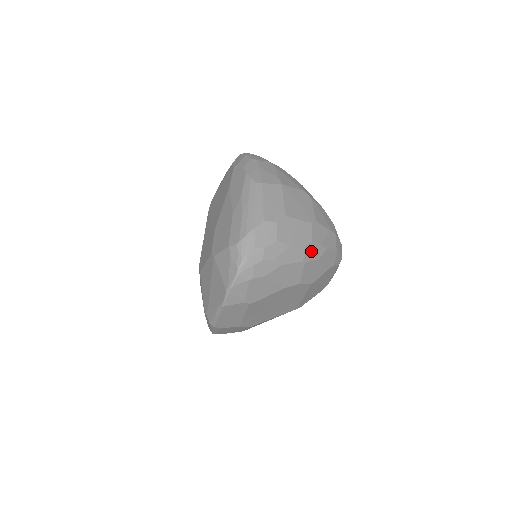
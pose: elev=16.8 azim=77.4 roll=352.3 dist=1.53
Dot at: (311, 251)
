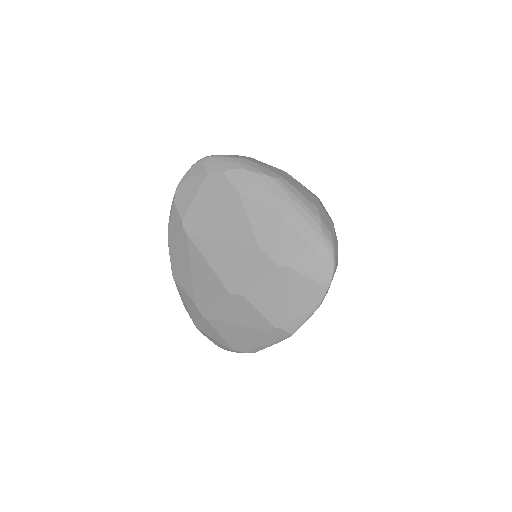
Dot at: occluded
